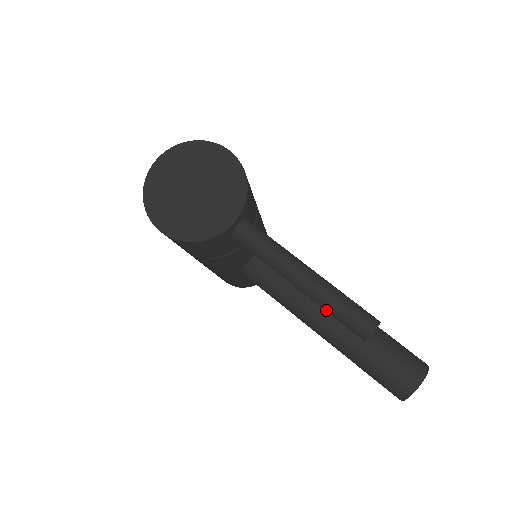
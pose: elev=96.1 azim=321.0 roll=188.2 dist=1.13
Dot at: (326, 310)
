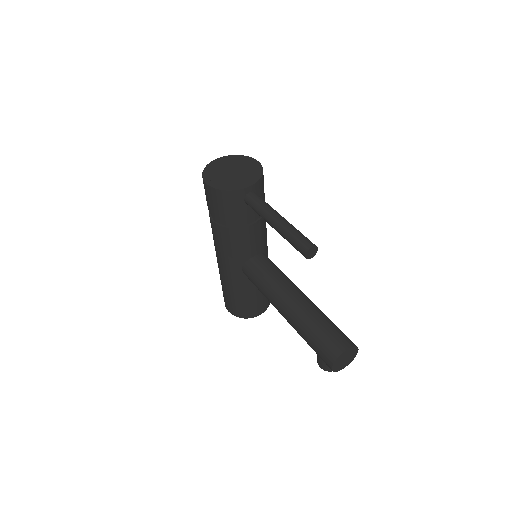
Dot at: (287, 237)
